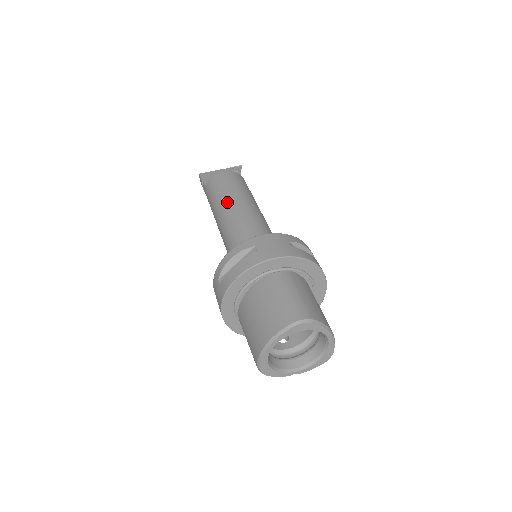
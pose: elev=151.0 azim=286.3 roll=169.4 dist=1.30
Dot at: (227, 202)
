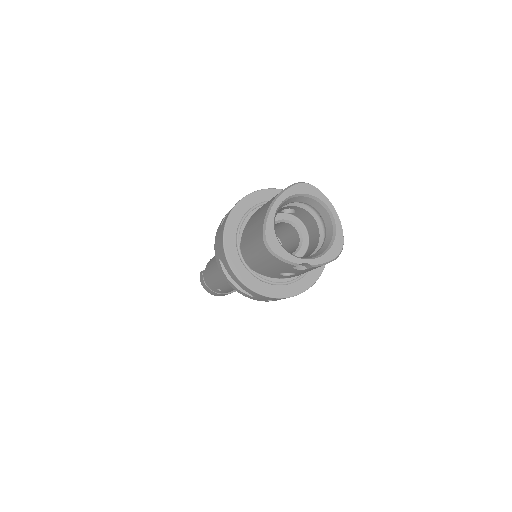
Dot at: occluded
